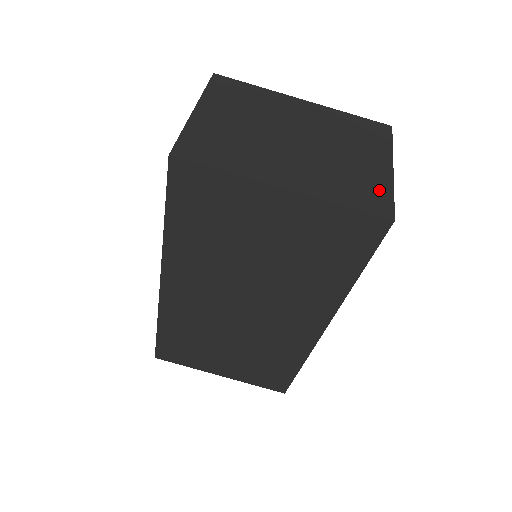
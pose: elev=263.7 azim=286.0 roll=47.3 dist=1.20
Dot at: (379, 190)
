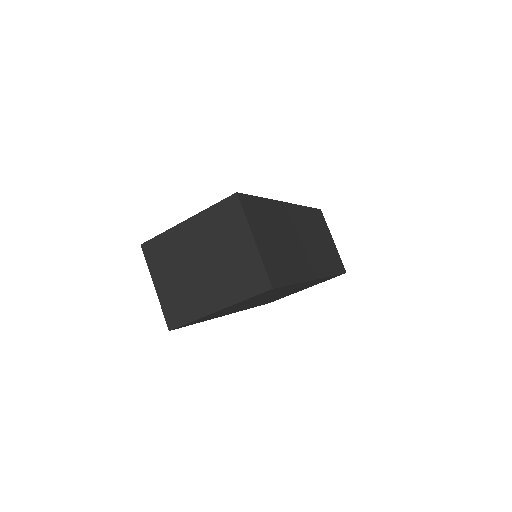
Dot at: (256, 270)
